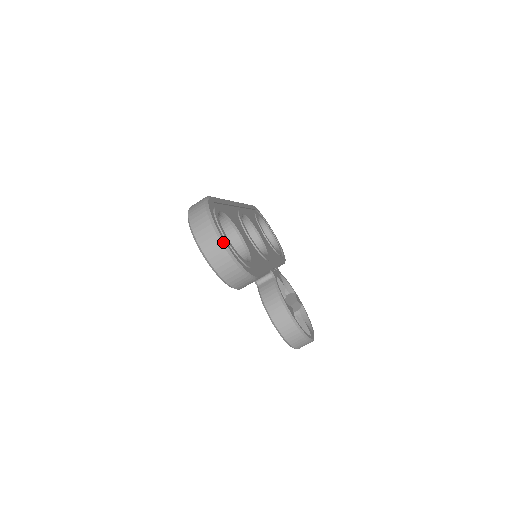
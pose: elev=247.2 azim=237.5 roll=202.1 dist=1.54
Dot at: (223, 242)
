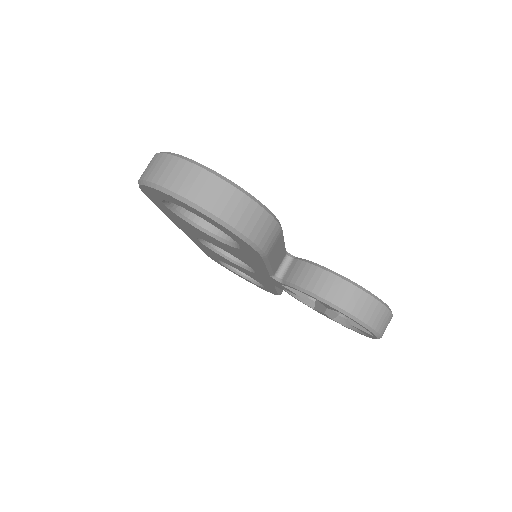
Dot at: (210, 170)
